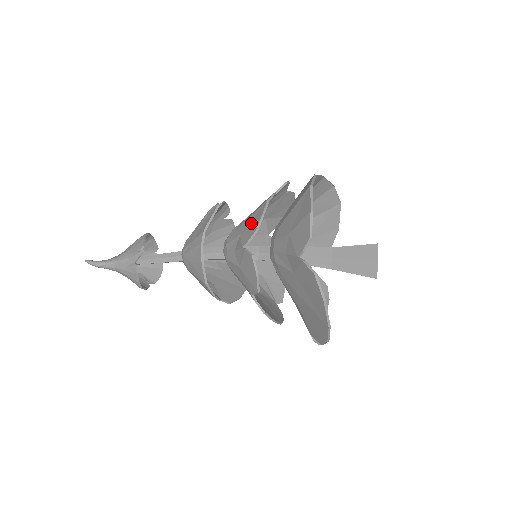
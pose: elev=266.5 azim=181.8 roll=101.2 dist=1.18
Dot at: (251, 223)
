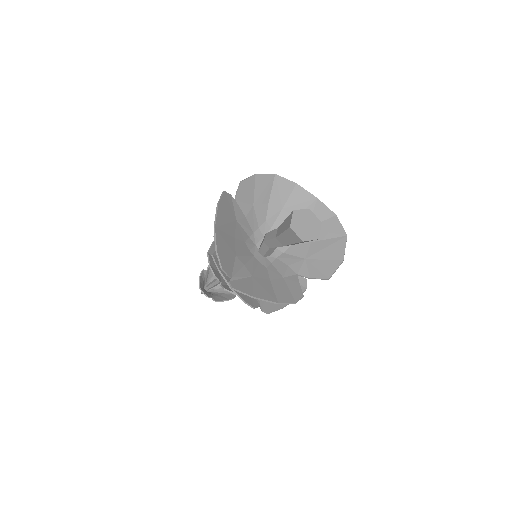
Dot at: occluded
